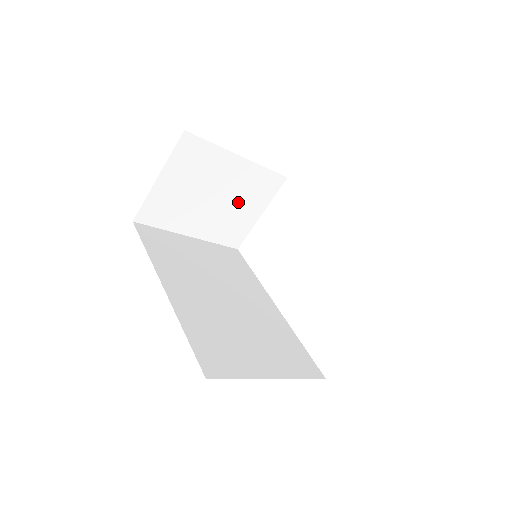
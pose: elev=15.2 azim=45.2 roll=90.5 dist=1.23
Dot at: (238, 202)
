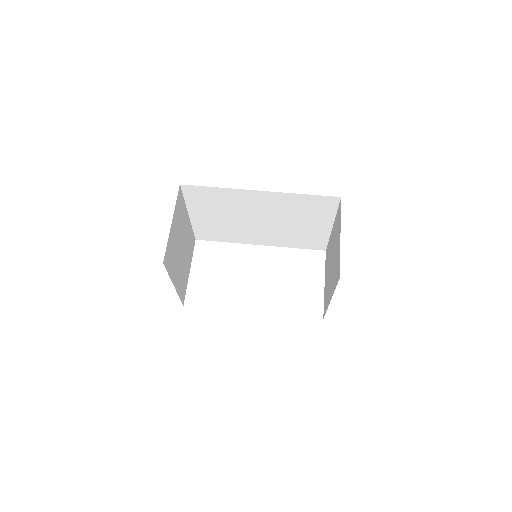
Dot at: (186, 256)
